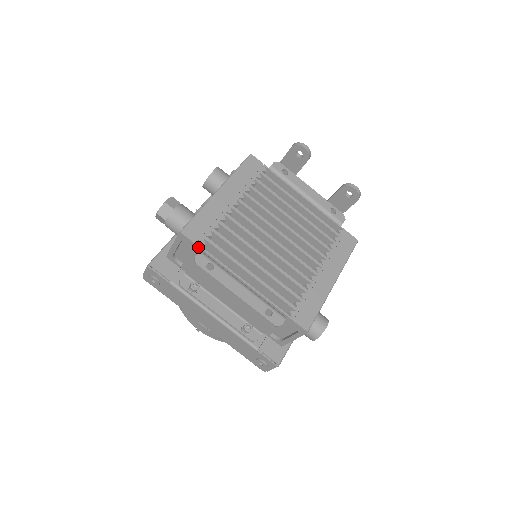
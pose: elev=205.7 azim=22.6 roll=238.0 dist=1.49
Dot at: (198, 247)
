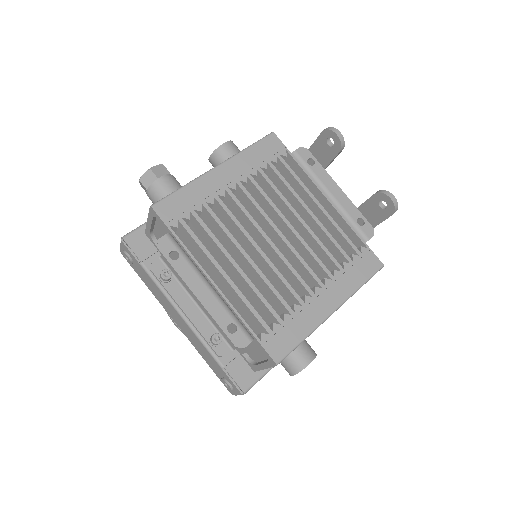
Dot at: (168, 228)
